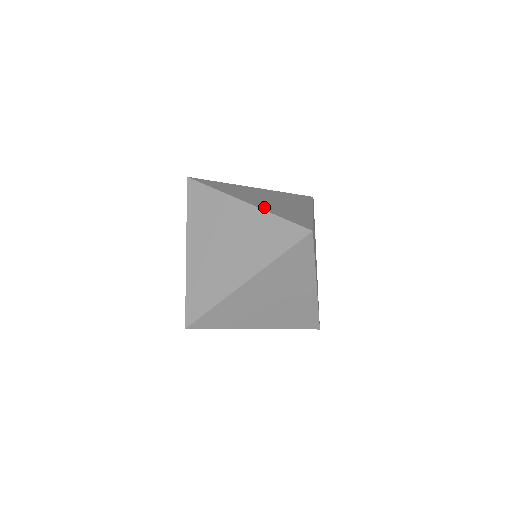
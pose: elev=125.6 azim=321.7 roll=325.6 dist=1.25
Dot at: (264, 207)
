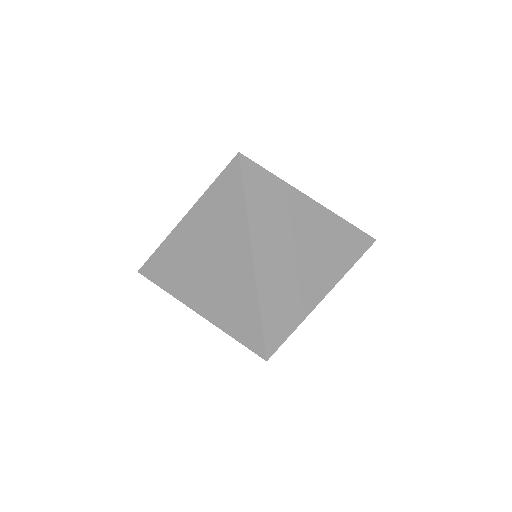
Dot at: (265, 280)
